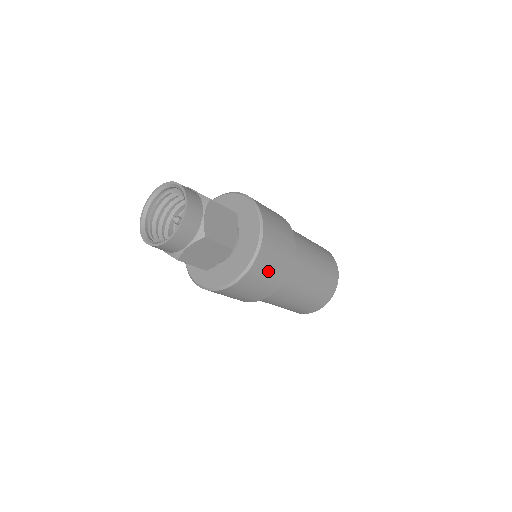
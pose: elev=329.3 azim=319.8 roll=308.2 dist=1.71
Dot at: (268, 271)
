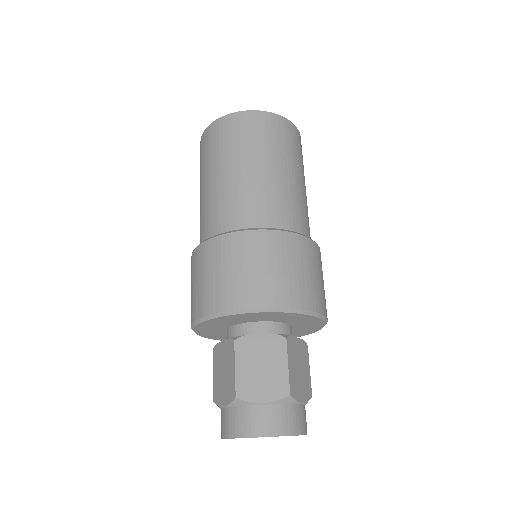
Dot at: occluded
